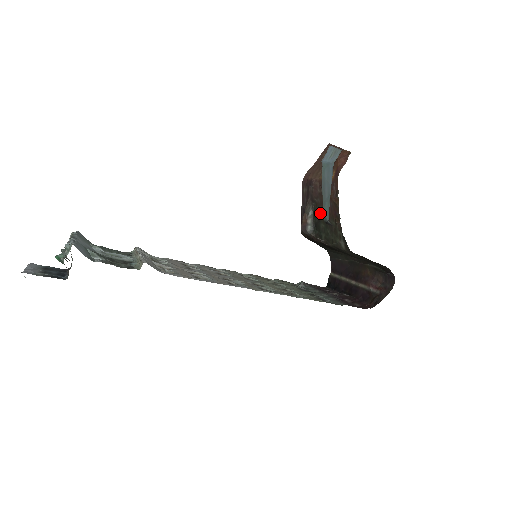
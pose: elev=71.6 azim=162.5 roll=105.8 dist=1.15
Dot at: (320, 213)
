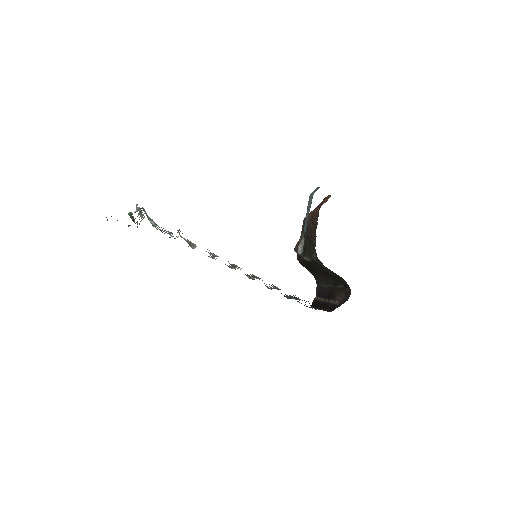
Dot at: occluded
